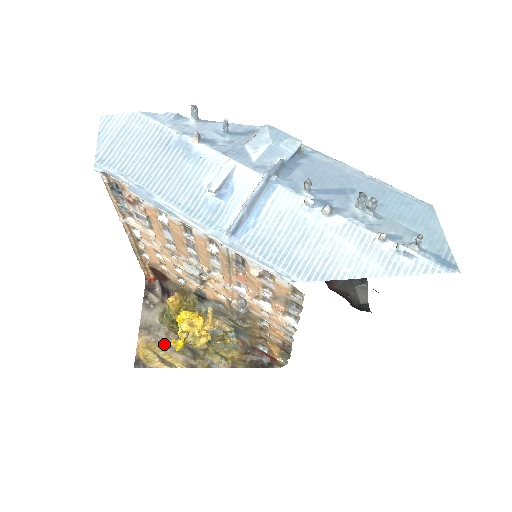
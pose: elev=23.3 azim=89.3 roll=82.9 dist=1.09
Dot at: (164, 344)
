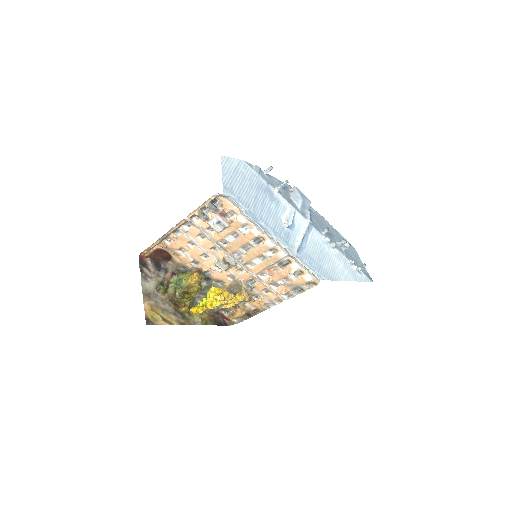
Dot at: (162, 308)
